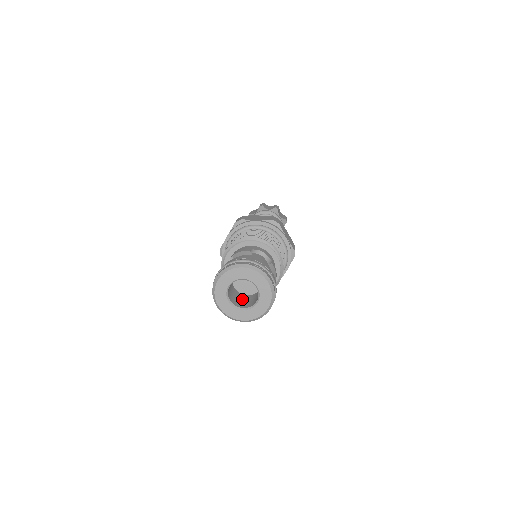
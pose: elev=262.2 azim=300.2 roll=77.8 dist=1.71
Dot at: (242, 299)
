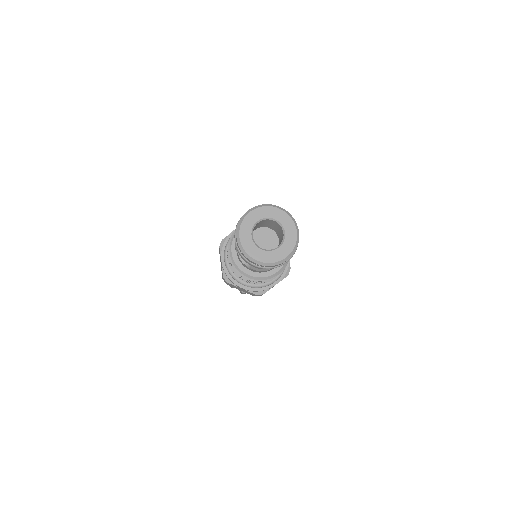
Dot at: occluded
